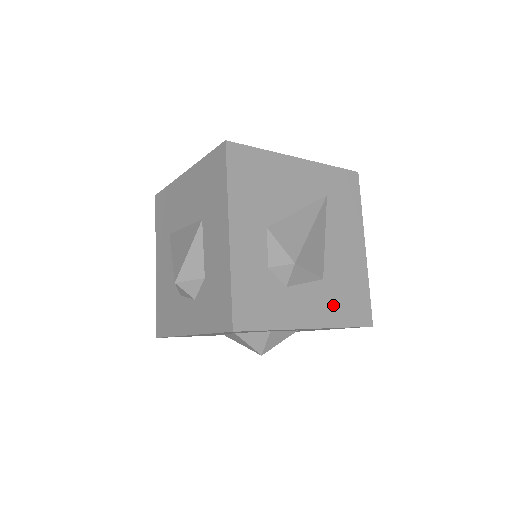
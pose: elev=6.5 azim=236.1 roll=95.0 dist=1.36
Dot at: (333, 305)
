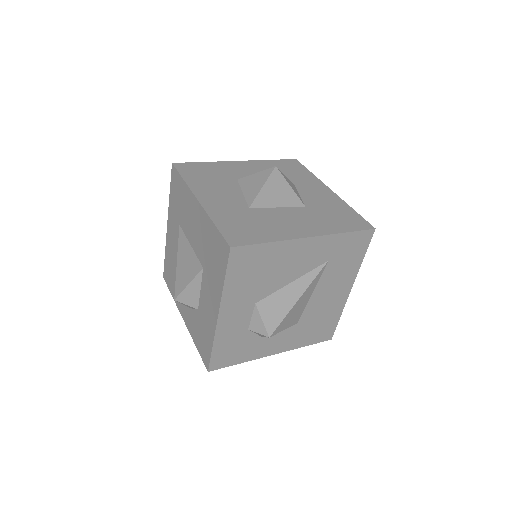
Dot at: (300, 336)
